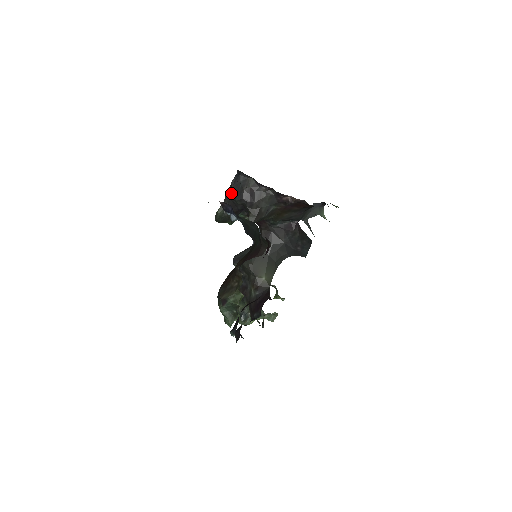
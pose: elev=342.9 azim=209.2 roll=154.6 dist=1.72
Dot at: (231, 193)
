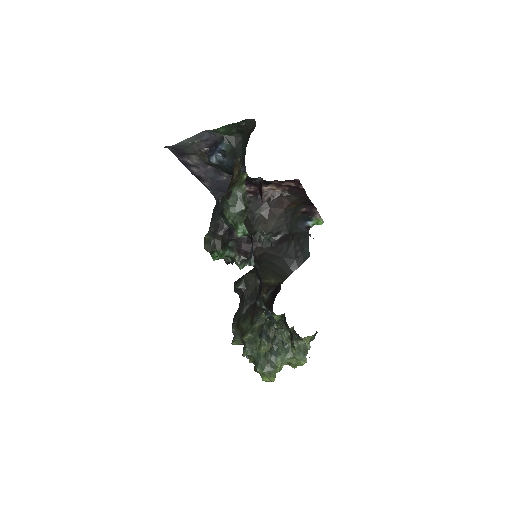
Dot at: (214, 217)
